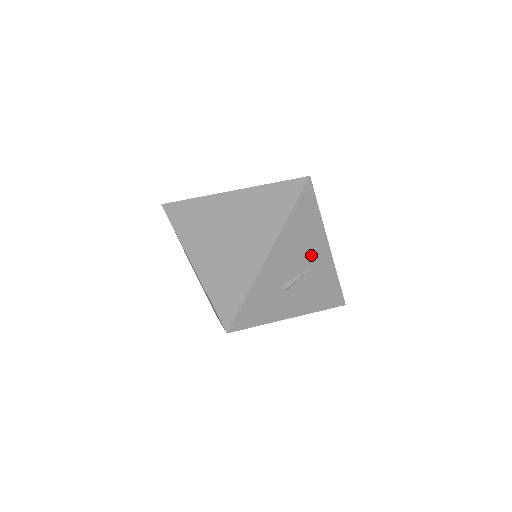
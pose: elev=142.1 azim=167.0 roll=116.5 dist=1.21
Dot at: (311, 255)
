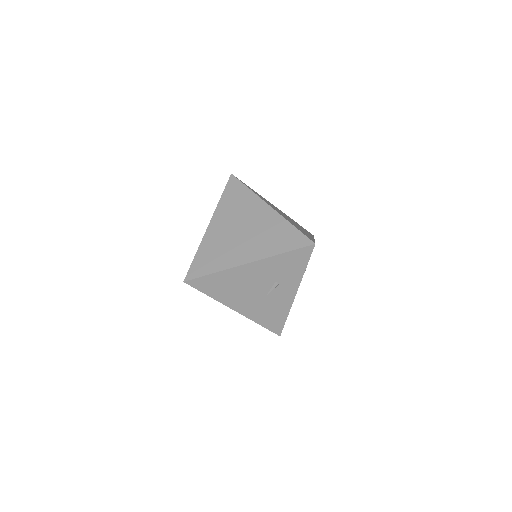
Dot at: occluded
